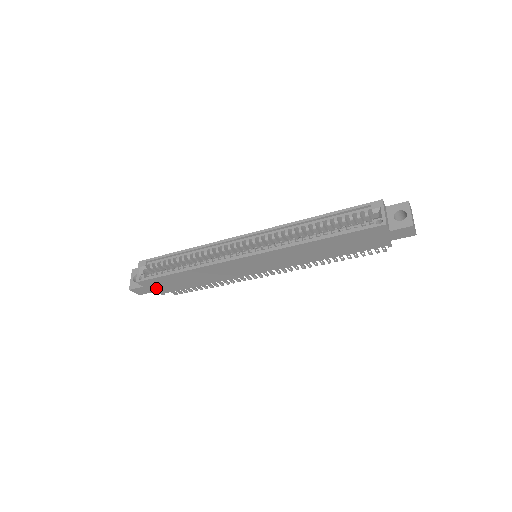
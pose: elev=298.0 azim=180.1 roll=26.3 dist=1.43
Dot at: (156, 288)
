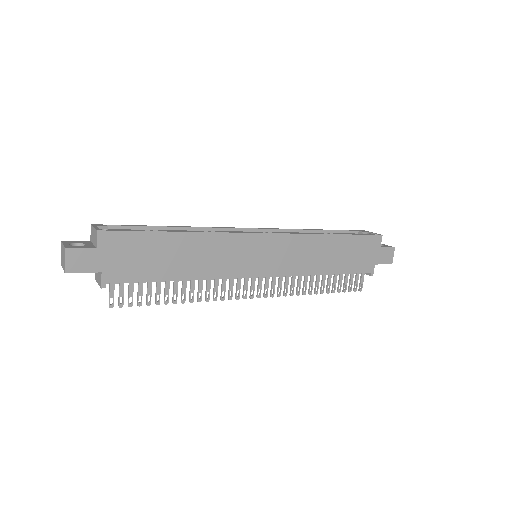
Dot at: (111, 262)
